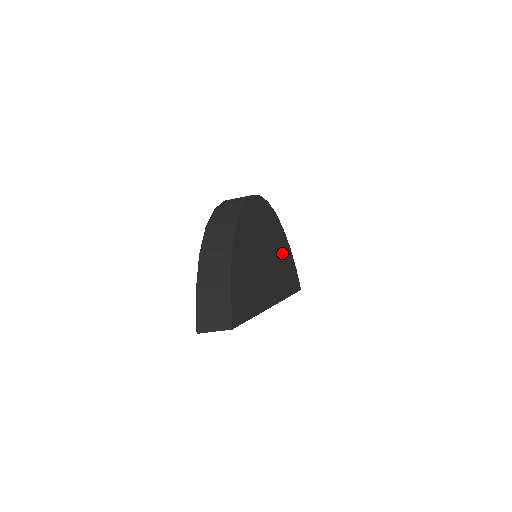
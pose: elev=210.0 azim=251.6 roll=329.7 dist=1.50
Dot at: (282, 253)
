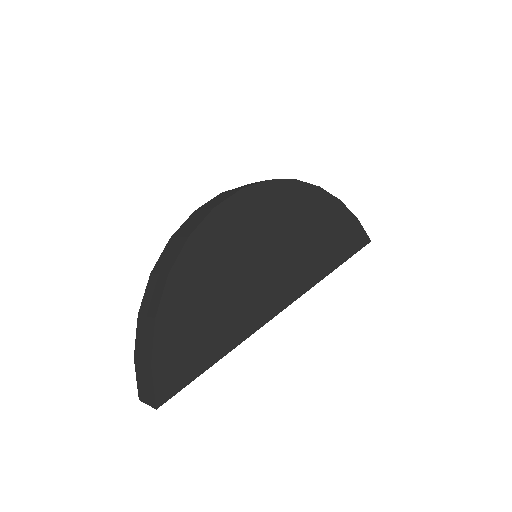
Dot at: (312, 227)
